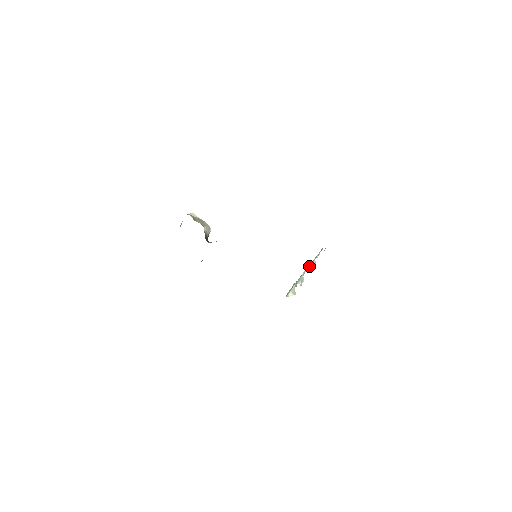
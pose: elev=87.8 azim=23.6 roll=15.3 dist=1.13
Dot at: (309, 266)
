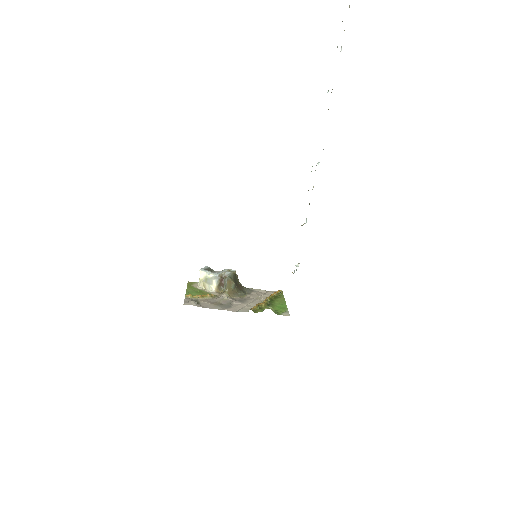
Dot at: occluded
